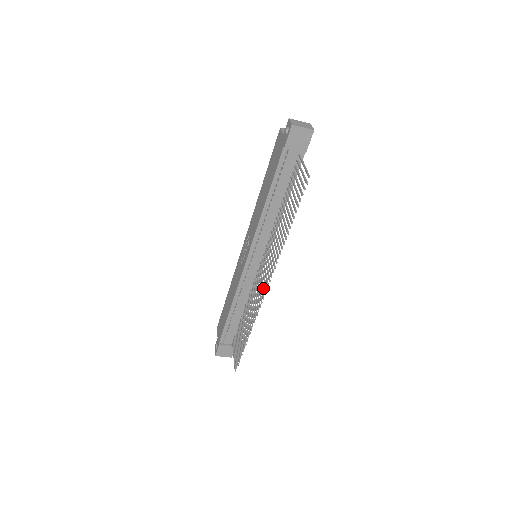
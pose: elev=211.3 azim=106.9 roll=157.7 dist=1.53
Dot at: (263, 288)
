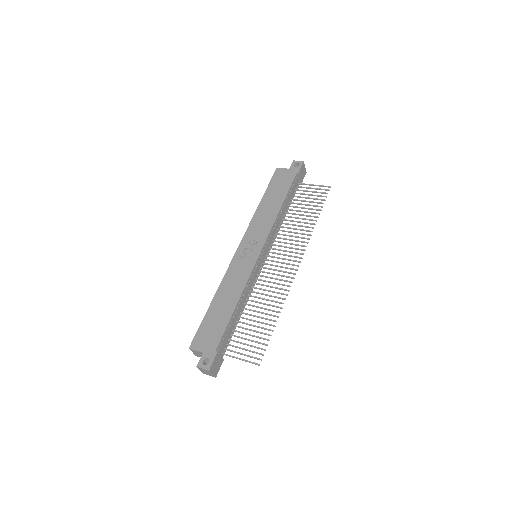
Dot at: (291, 268)
